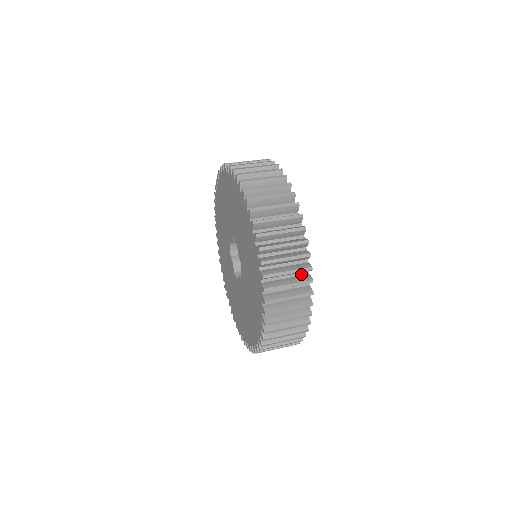
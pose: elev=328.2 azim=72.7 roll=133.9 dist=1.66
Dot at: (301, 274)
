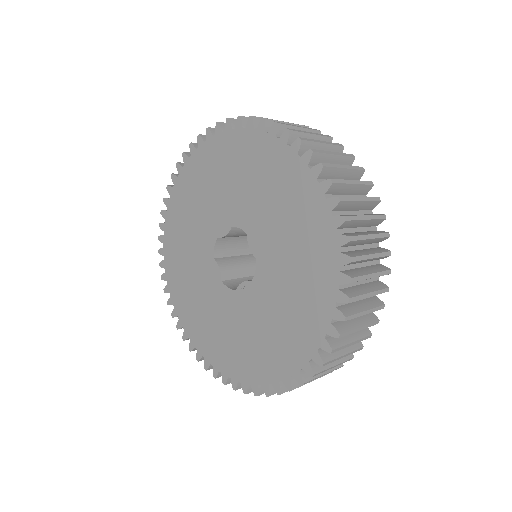
Dot at: (373, 263)
